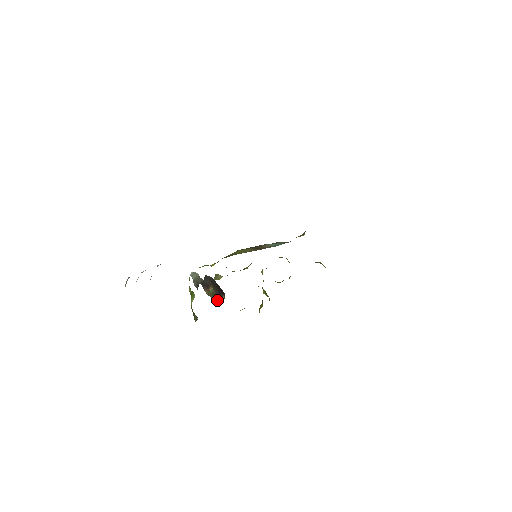
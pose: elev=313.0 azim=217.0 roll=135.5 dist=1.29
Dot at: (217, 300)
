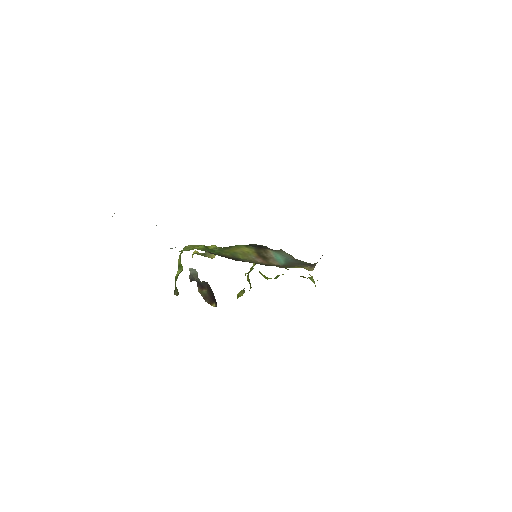
Dot at: (207, 302)
